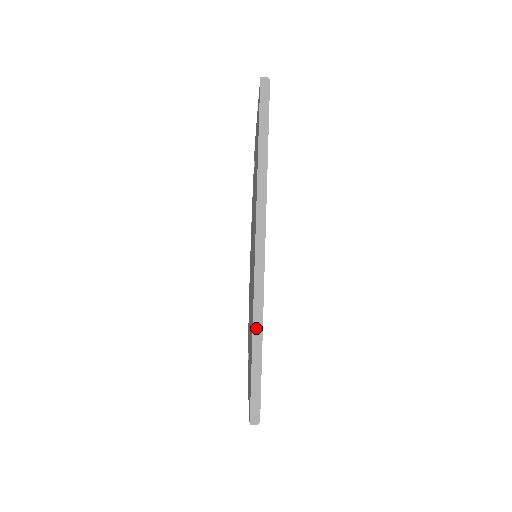
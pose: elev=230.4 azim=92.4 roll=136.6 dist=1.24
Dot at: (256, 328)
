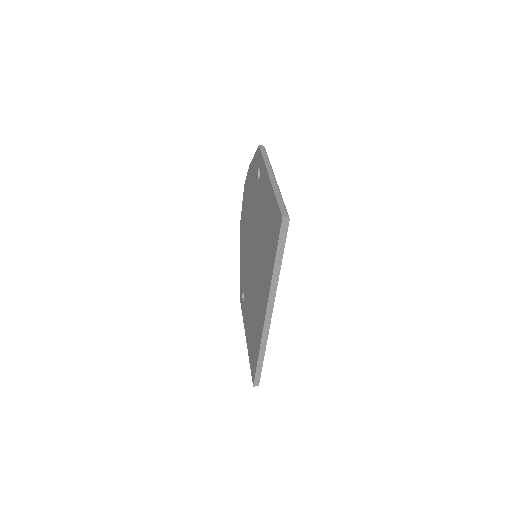
Dot at: (261, 351)
